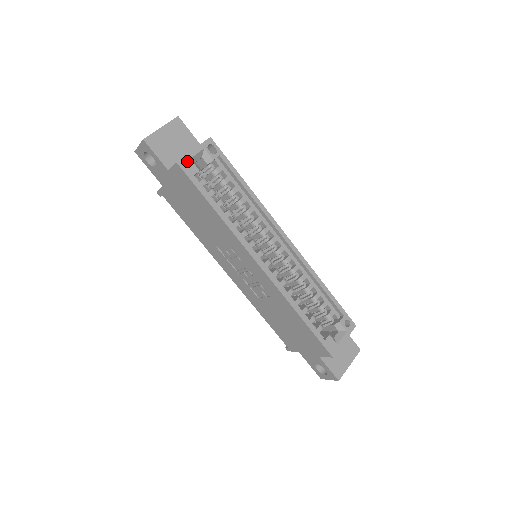
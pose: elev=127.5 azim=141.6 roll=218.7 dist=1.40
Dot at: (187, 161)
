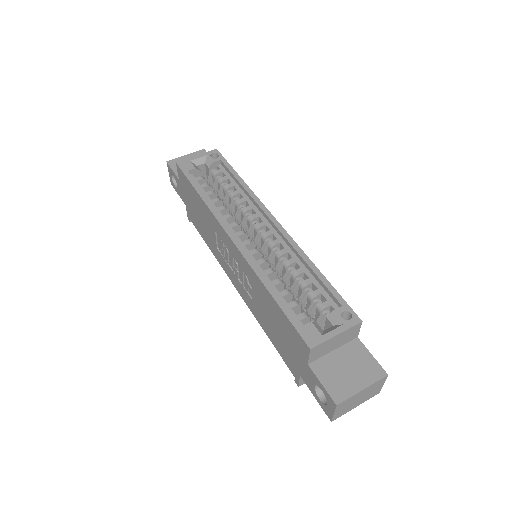
Dot at: (186, 162)
